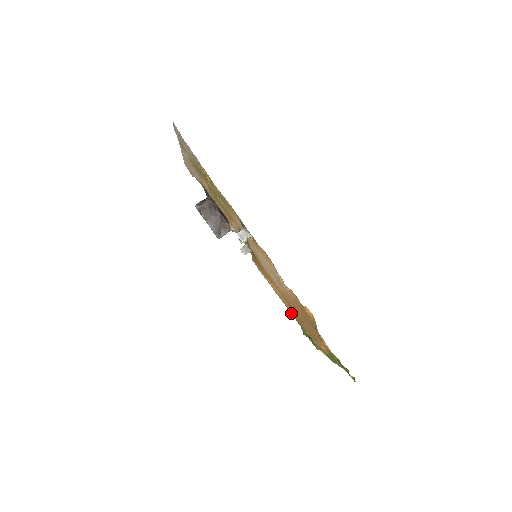
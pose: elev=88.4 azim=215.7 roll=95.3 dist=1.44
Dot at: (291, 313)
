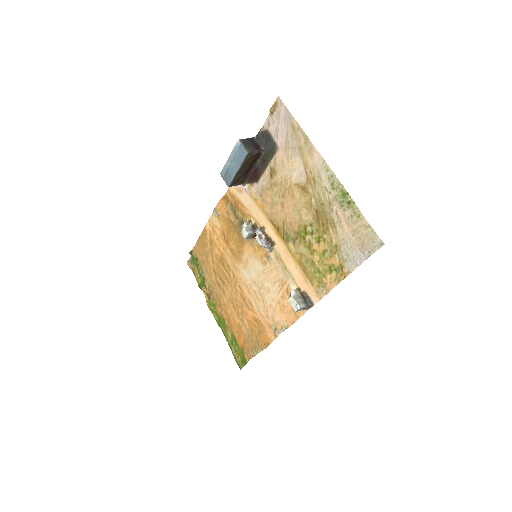
Dot at: (199, 241)
